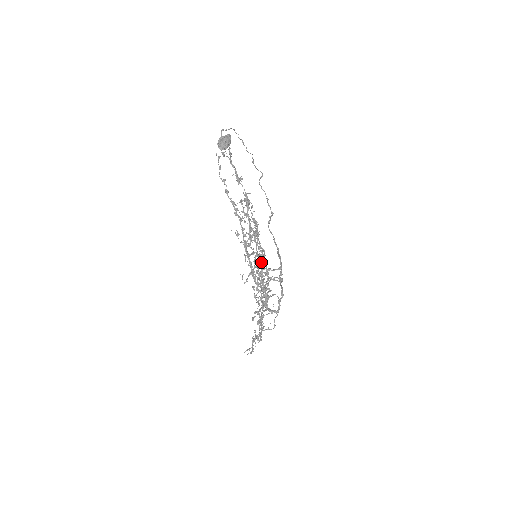
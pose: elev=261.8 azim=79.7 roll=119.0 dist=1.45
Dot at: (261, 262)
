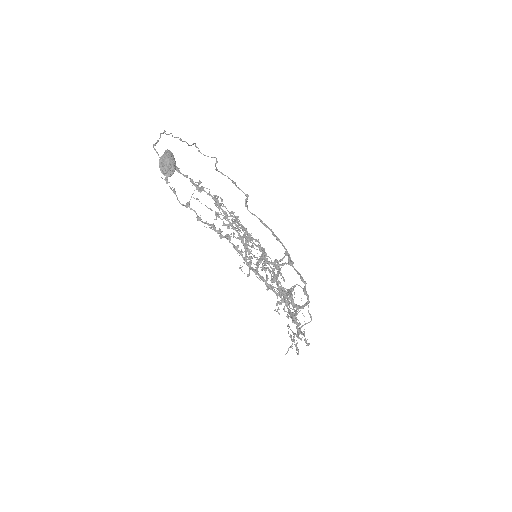
Dot at: (267, 263)
